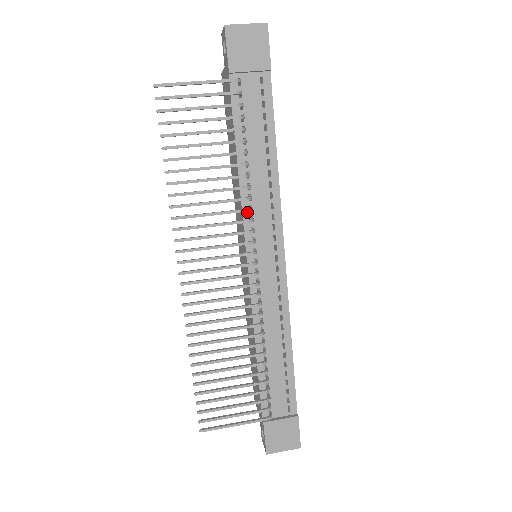
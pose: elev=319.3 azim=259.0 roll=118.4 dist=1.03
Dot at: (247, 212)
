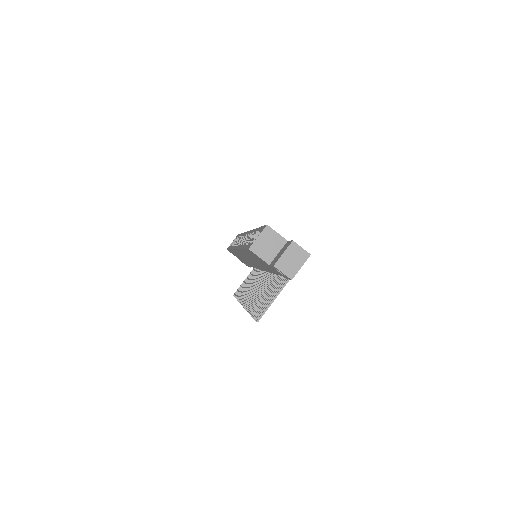
Dot at: occluded
